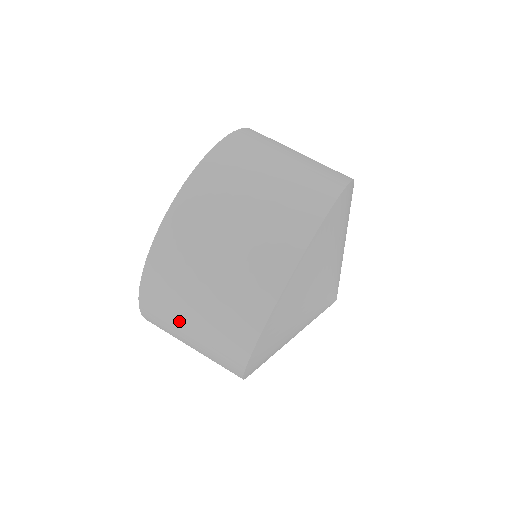
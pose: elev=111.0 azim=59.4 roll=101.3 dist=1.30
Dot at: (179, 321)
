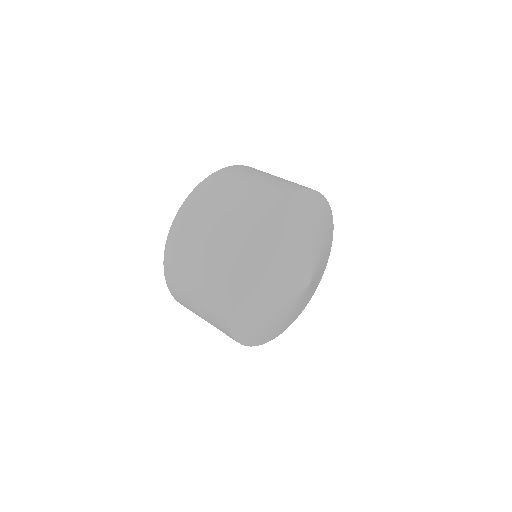
Dot at: (188, 299)
